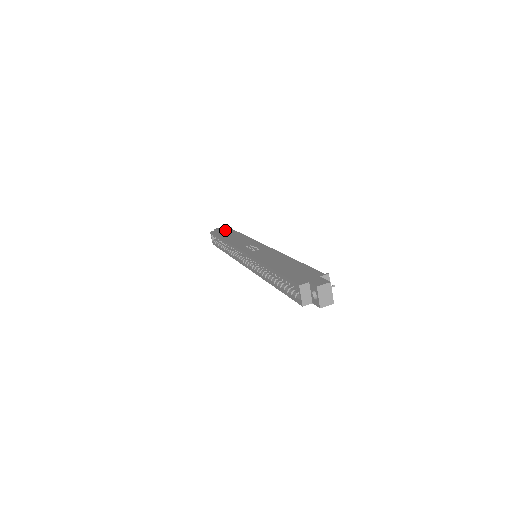
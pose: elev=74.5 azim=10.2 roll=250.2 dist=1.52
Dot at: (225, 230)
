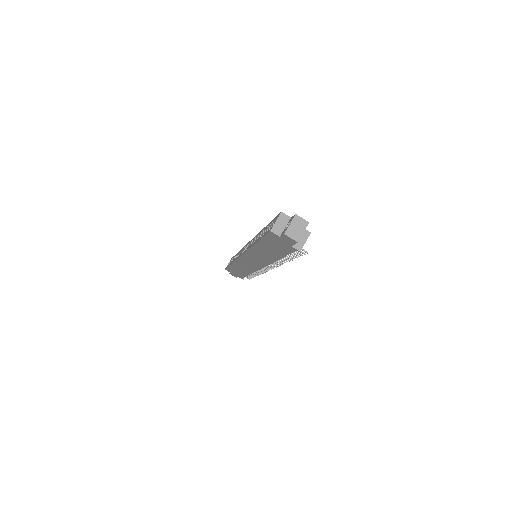
Dot at: occluded
